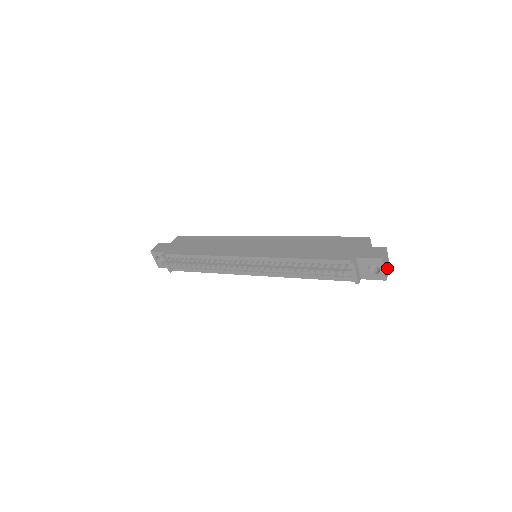
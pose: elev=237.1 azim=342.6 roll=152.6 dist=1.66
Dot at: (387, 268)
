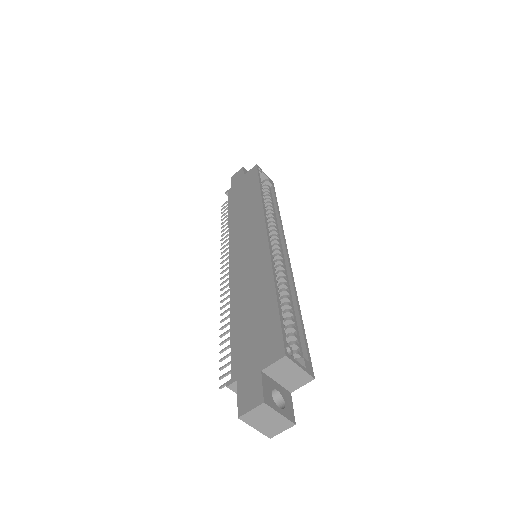
Dot at: (275, 425)
